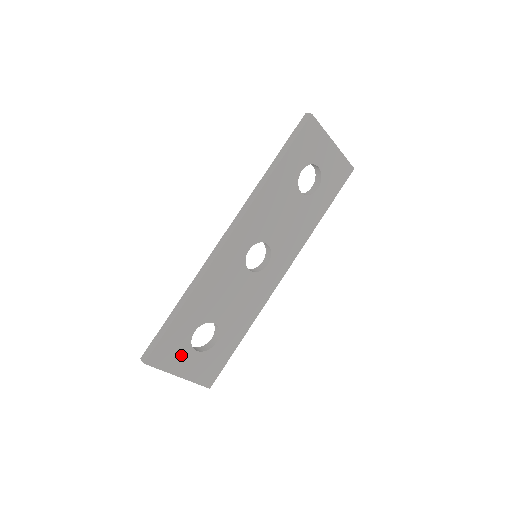
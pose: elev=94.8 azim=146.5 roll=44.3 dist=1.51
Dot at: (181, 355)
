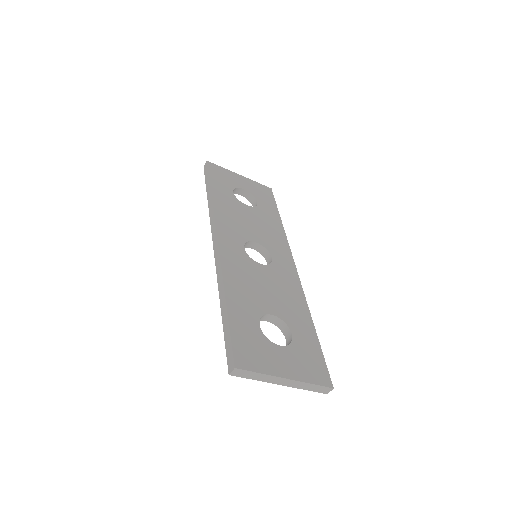
Dot at: (267, 353)
